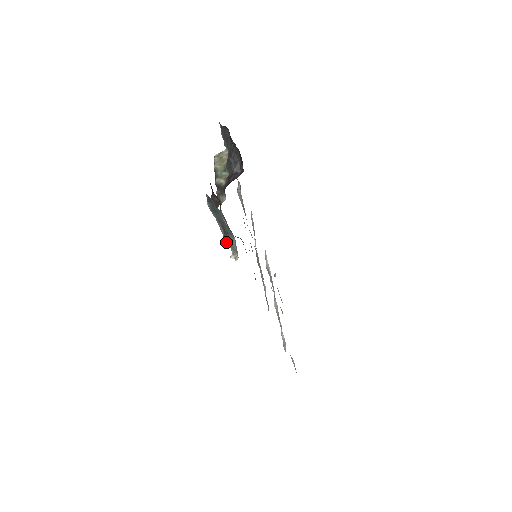
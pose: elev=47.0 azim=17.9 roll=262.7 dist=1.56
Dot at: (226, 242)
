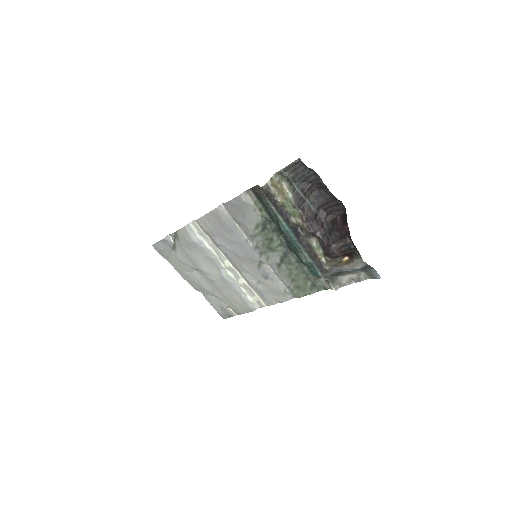
Dot at: (326, 279)
